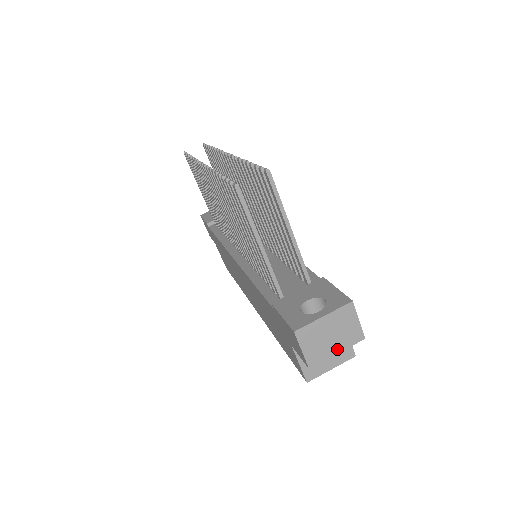
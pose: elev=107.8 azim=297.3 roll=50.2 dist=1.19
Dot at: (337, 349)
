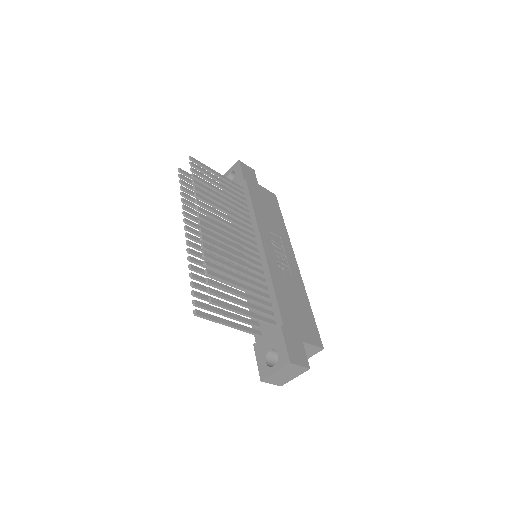
Dot at: (294, 377)
